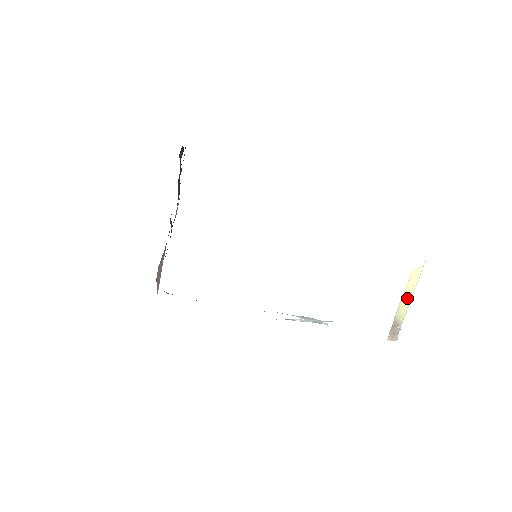
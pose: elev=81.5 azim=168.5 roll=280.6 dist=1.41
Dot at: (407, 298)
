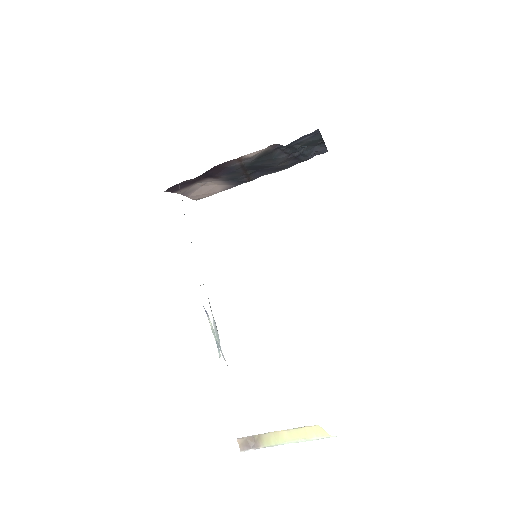
Dot at: (289, 437)
